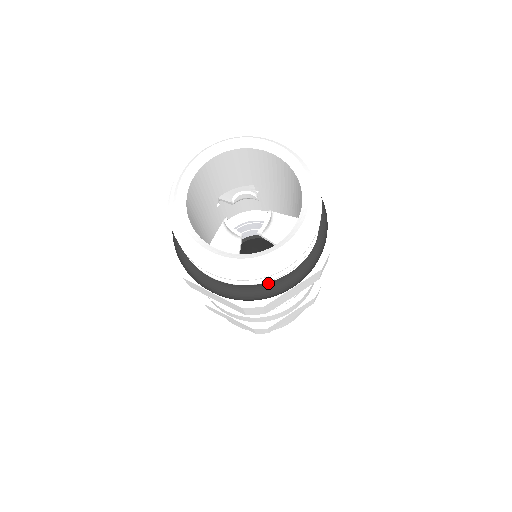
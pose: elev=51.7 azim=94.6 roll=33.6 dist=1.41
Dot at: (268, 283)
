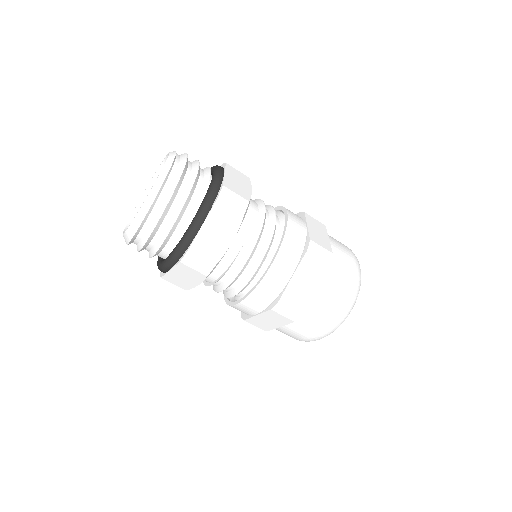
Dot at: (185, 233)
